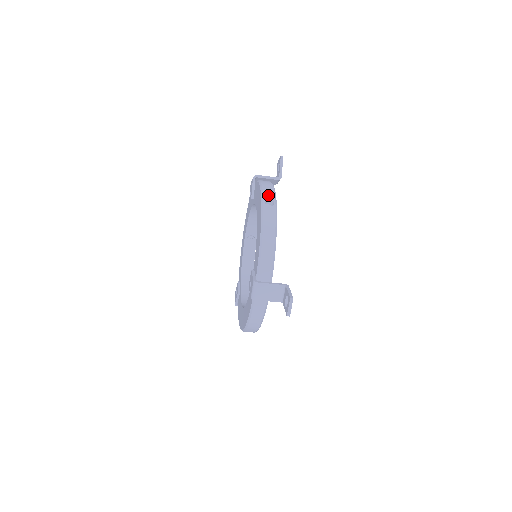
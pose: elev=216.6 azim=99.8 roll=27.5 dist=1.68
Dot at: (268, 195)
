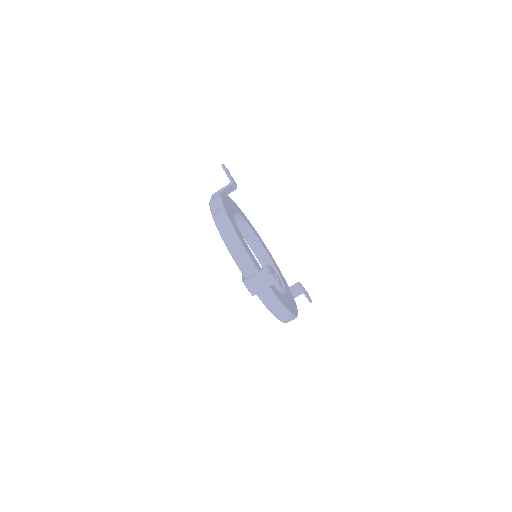
Dot at: (215, 206)
